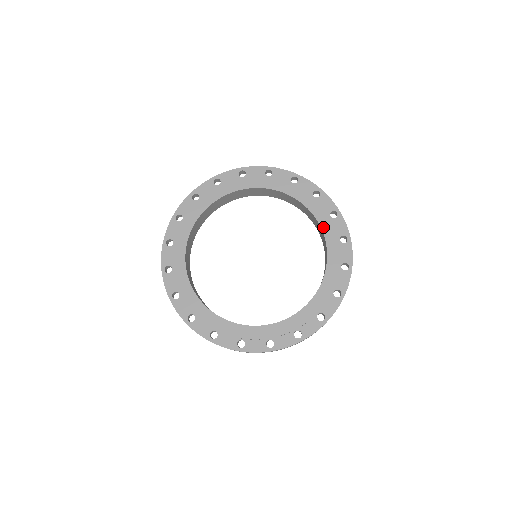
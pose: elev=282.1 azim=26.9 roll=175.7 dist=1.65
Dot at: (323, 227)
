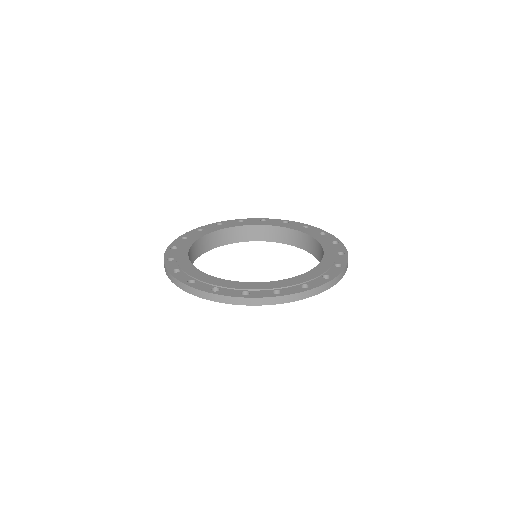
Dot at: (326, 255)
